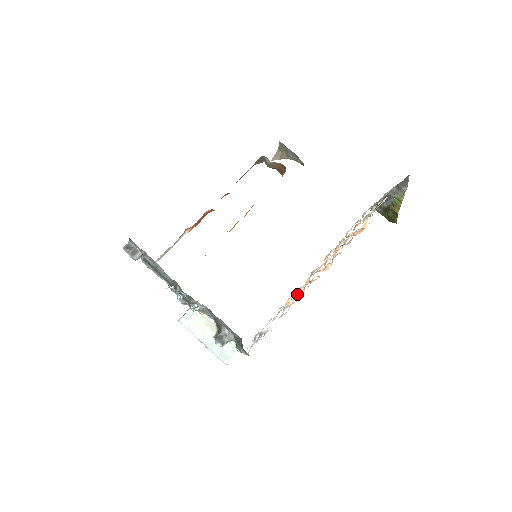
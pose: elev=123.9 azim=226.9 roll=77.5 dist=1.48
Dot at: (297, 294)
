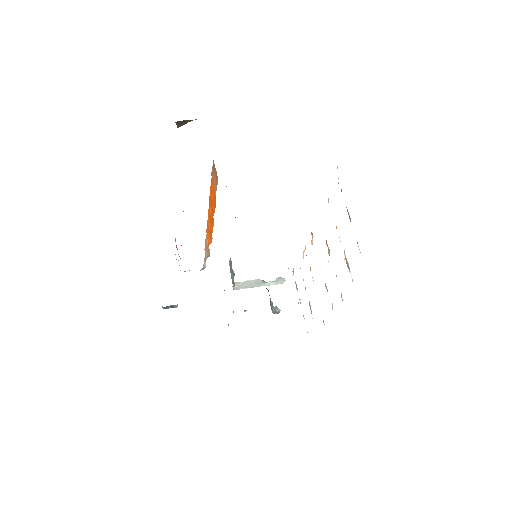
Dot at: occluded
